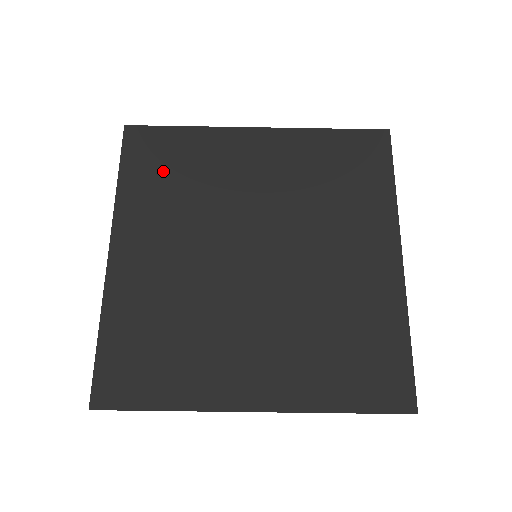
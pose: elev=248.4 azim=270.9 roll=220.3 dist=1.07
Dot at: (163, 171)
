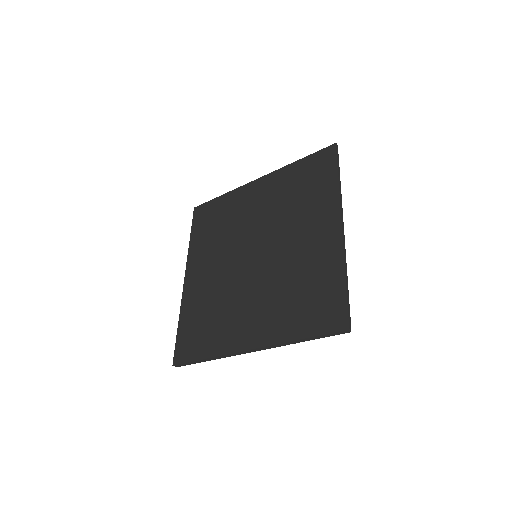
Dot at: (210, 225)
